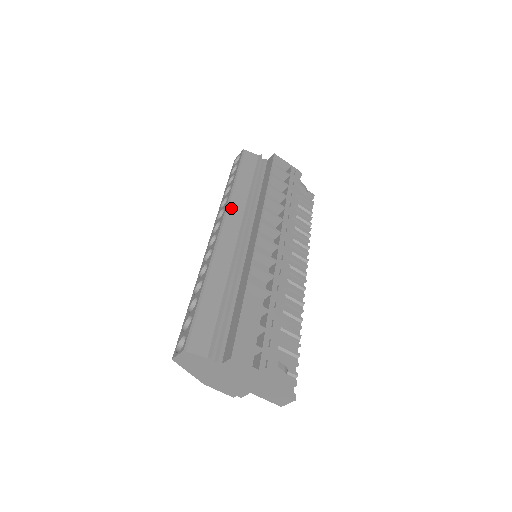
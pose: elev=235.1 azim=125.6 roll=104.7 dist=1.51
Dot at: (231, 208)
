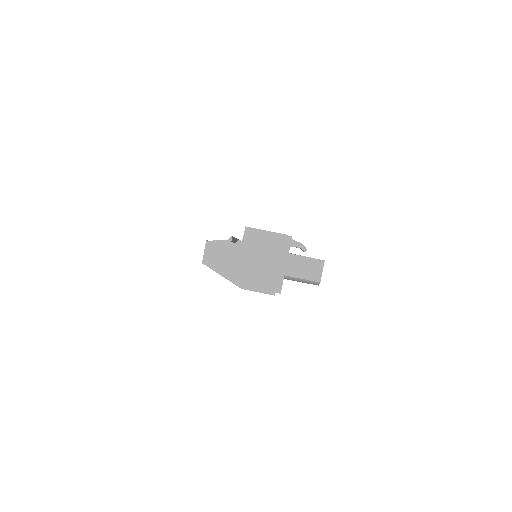
Dot at: occluded
